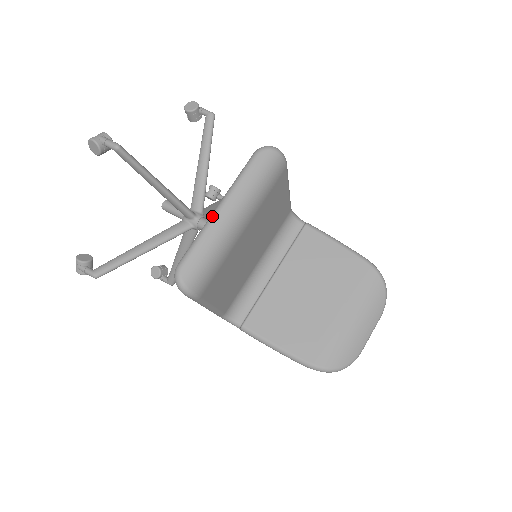
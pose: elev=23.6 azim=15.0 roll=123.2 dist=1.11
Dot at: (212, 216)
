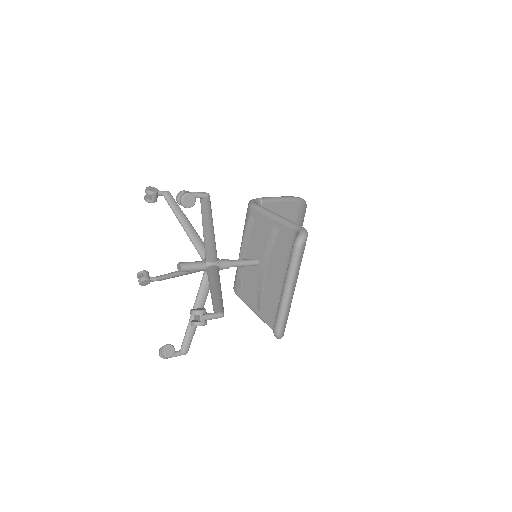
Dot at: (287, 299)
